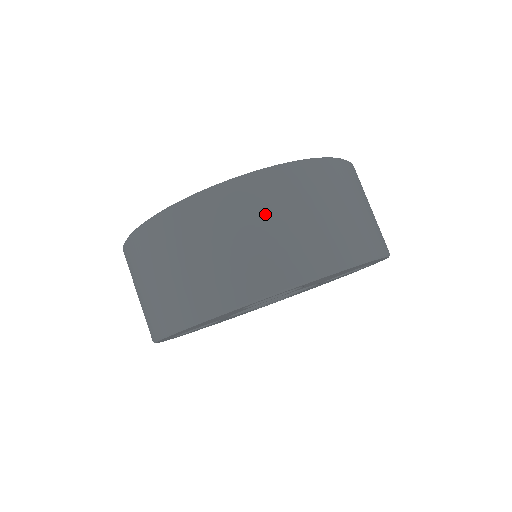
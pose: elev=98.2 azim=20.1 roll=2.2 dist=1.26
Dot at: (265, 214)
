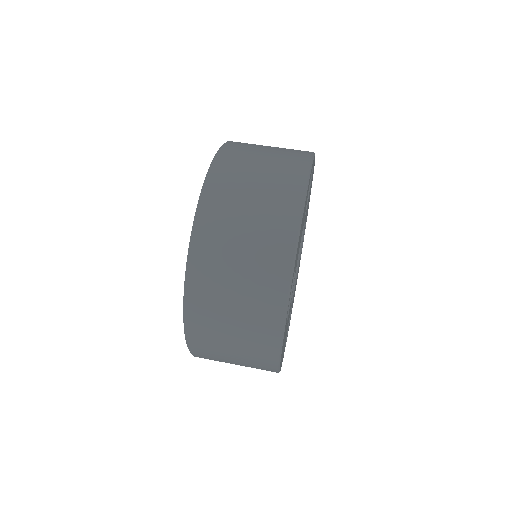
Dot at: (260, 145)
